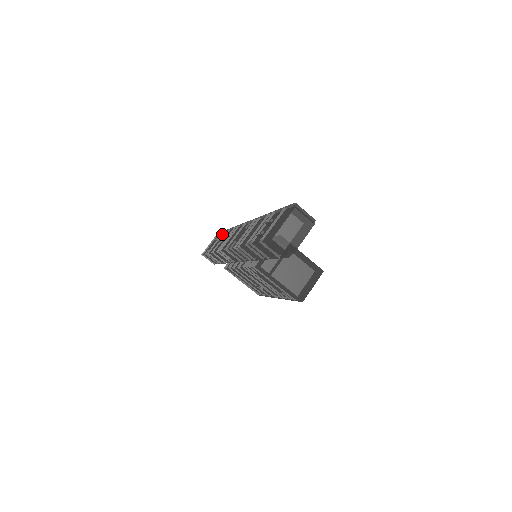
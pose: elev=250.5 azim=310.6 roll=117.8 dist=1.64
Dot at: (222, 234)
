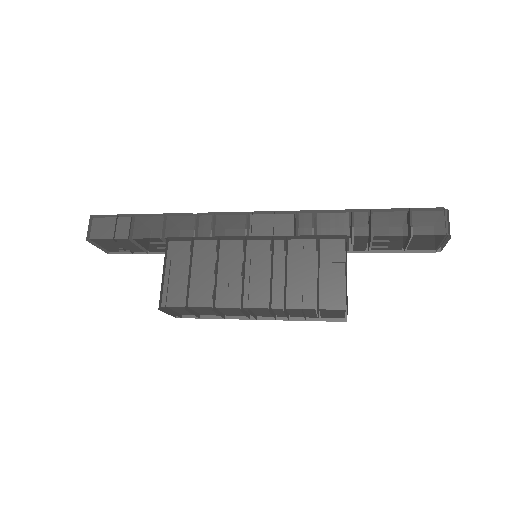
Dot at: occluded
